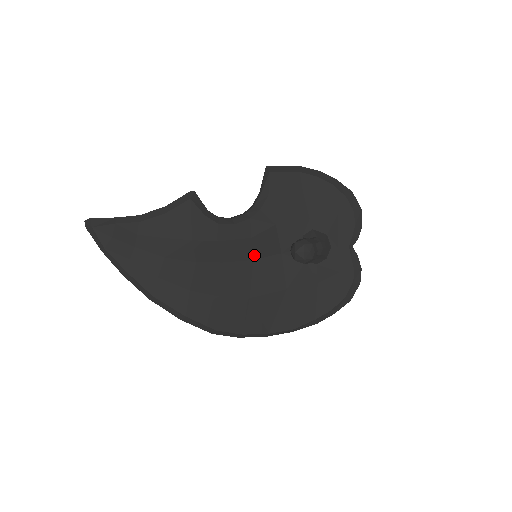
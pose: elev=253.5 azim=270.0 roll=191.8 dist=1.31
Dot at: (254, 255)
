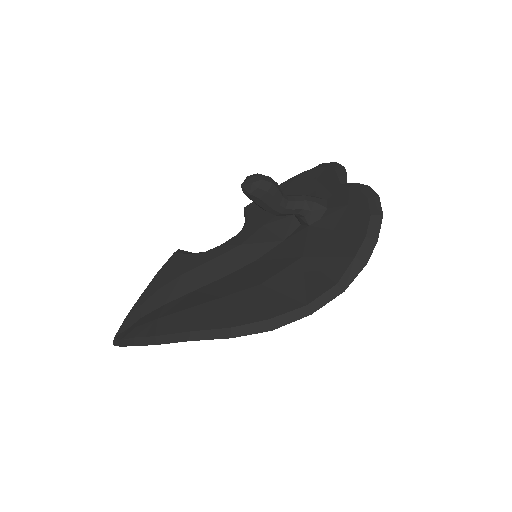
Dot at: (254, 257)
